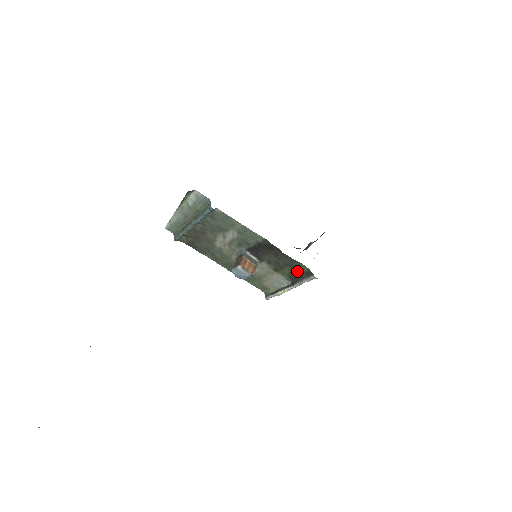
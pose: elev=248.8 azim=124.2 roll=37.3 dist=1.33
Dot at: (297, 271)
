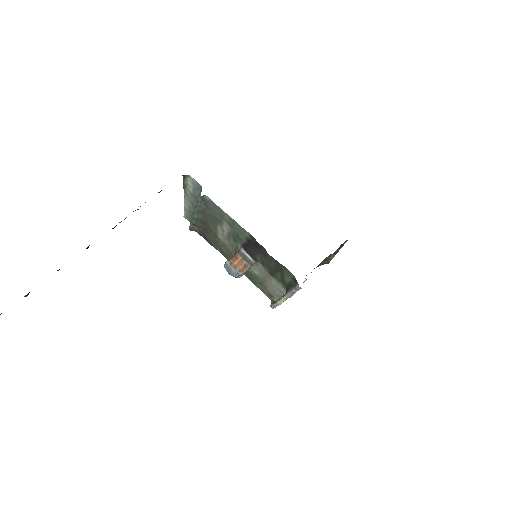
Dot at: (287, 277)
